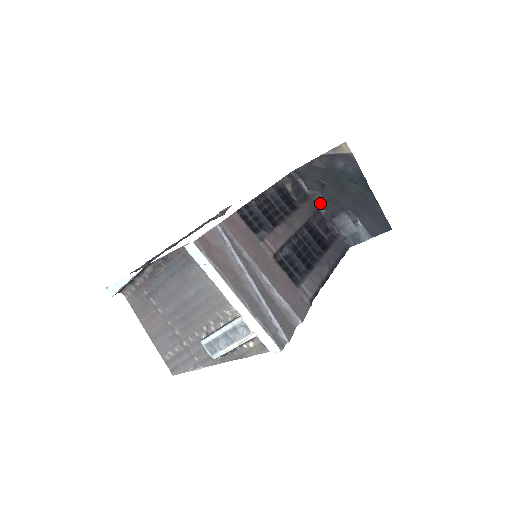
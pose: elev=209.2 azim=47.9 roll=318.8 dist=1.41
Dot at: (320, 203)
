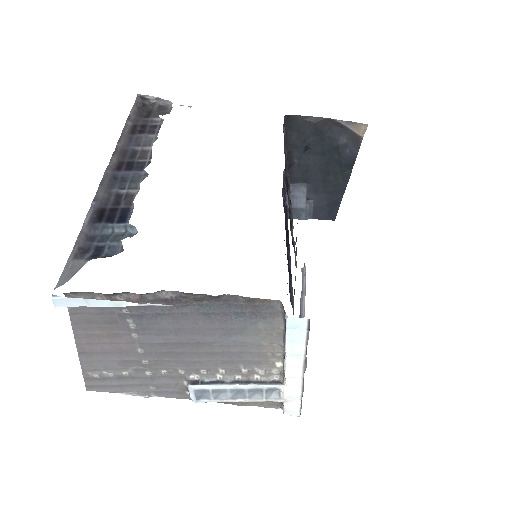
Dot at: (289, 164)
